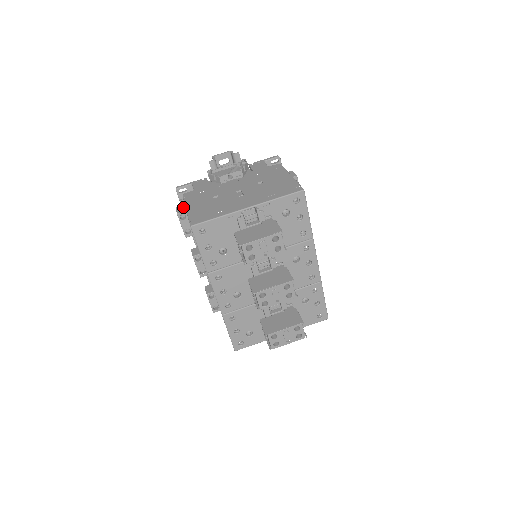
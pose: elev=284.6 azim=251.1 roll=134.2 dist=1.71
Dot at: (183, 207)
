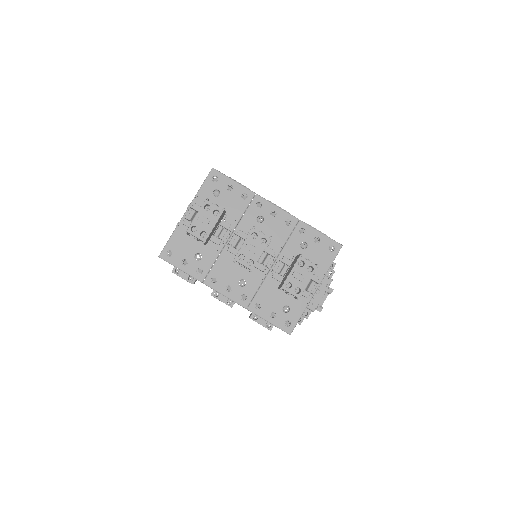
Dot at: occluded
